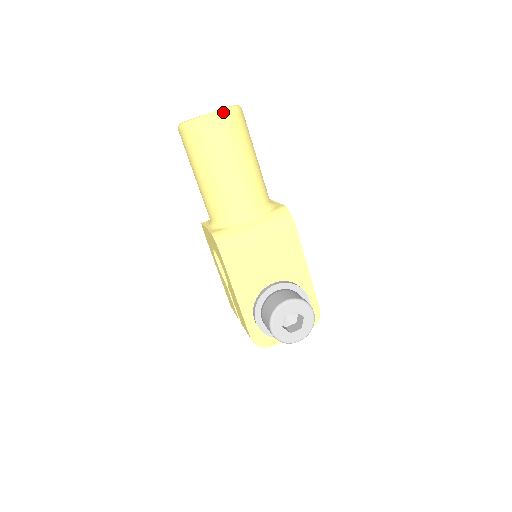
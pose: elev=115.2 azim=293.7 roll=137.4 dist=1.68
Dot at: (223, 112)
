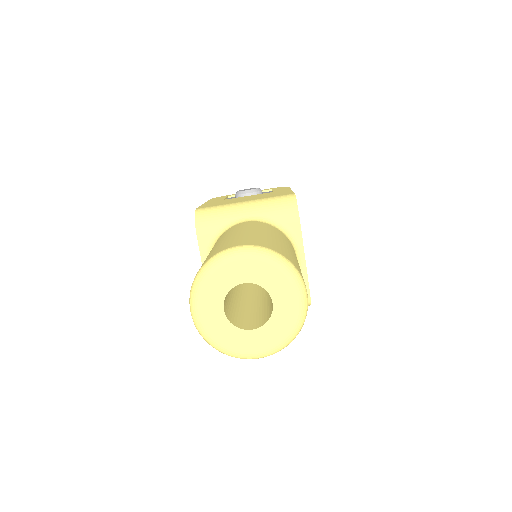
Dot at: occluded
